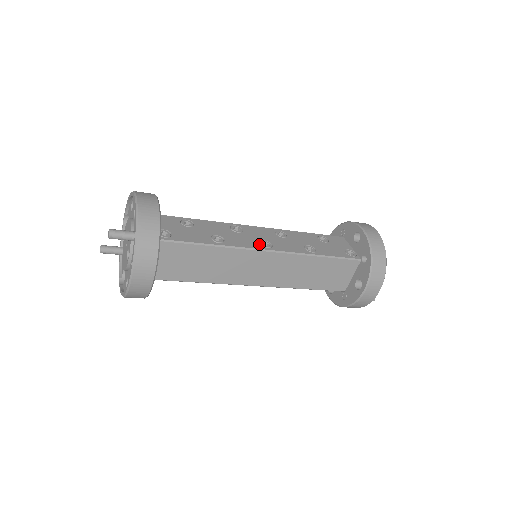
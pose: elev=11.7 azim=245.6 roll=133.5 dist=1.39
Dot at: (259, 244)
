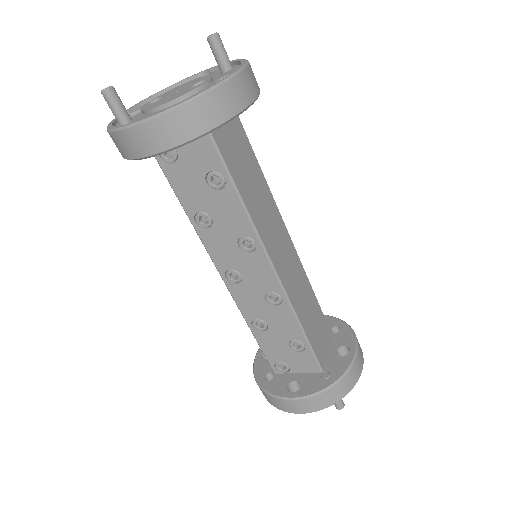
Dot at: occluded
